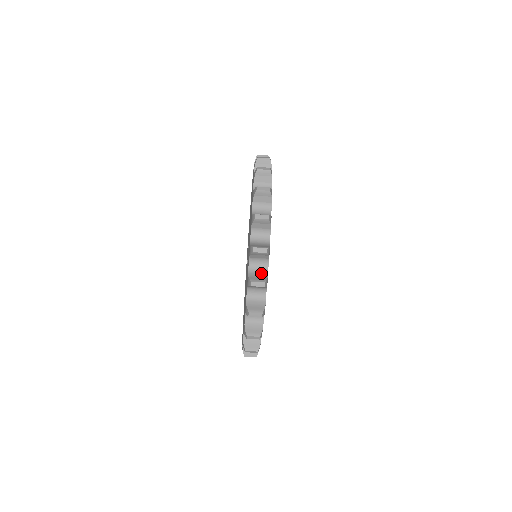
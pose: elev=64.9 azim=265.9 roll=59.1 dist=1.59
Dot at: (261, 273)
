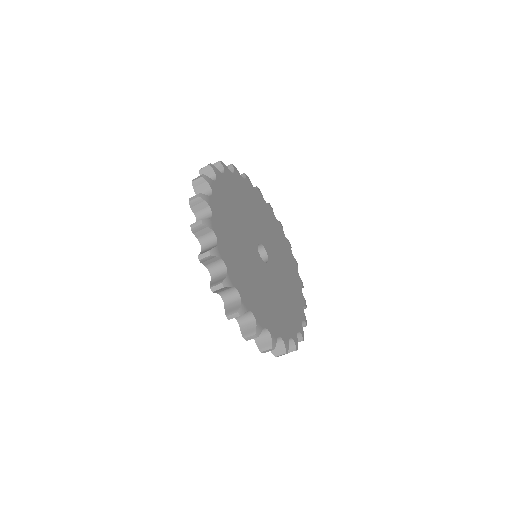
Dot at: (211, 247)
